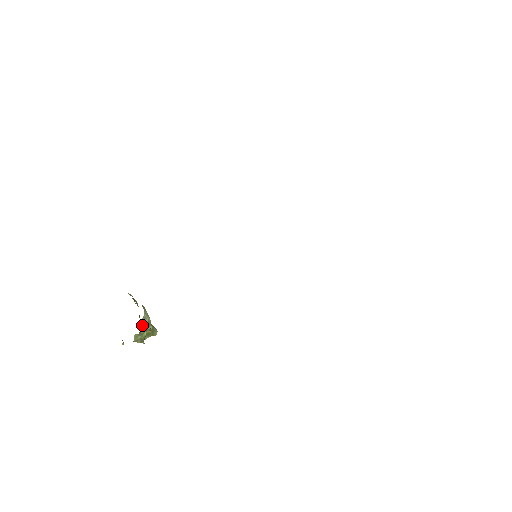
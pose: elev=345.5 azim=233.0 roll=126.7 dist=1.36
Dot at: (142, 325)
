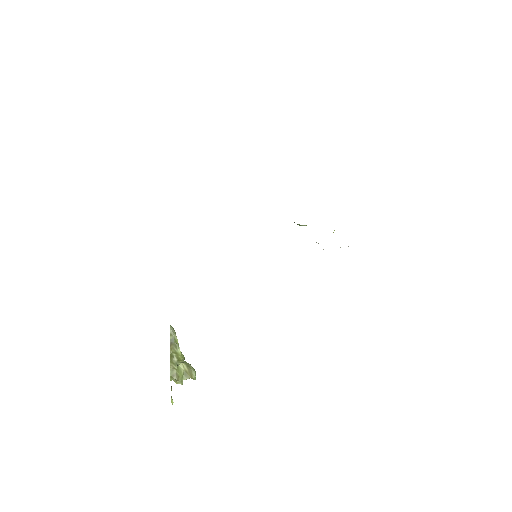
Dot at: (171, 346)
